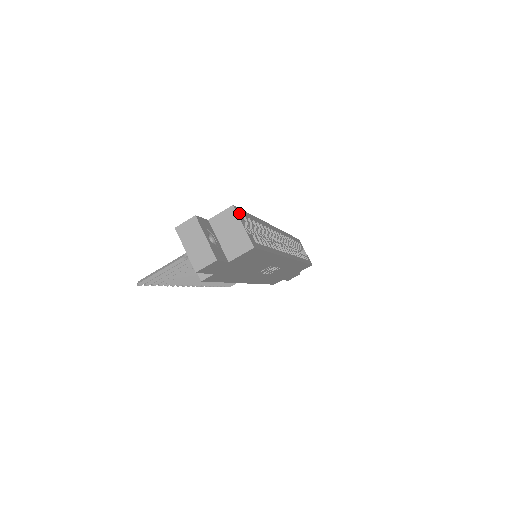
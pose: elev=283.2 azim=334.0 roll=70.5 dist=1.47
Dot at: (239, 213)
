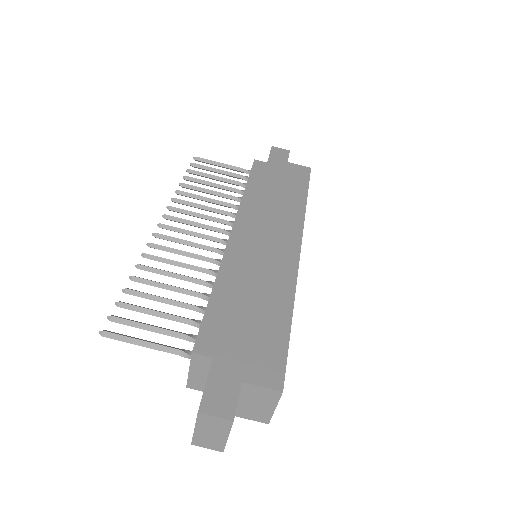
Dot at: occluded
